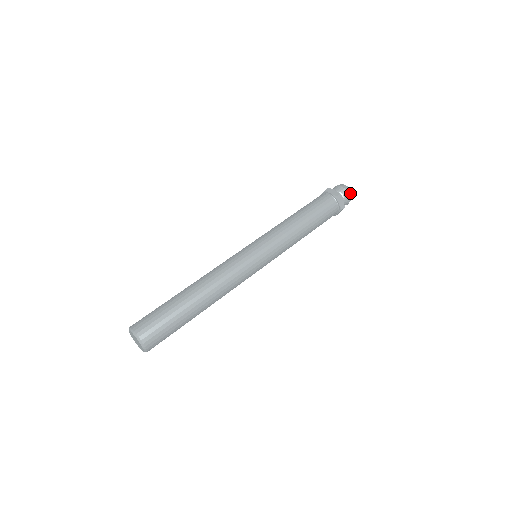
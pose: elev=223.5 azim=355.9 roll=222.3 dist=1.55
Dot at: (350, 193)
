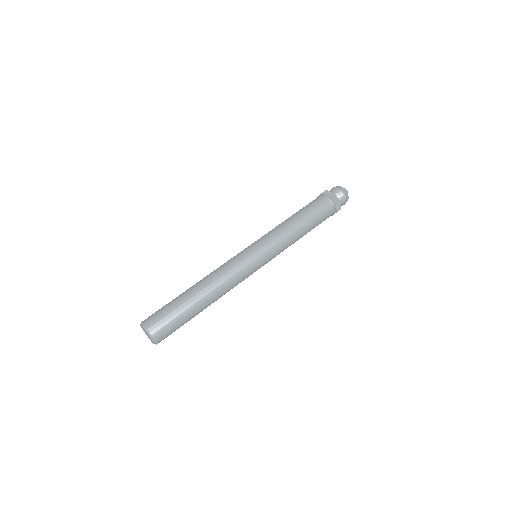
Dot at: occluded
